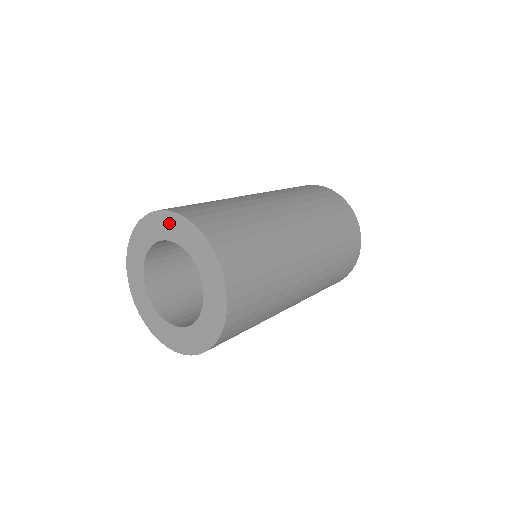
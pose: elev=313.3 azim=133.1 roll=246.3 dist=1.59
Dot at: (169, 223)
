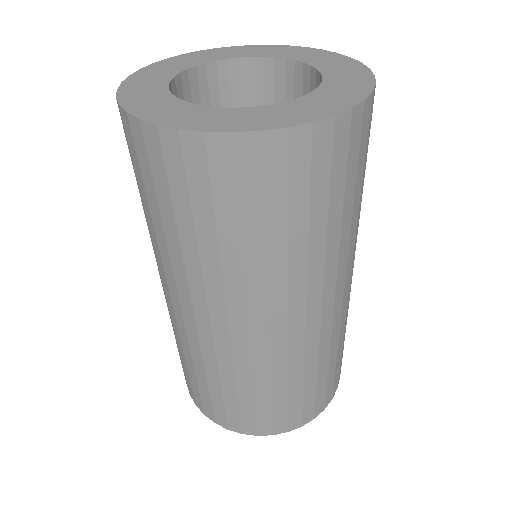
Dot at: (238, 50)
